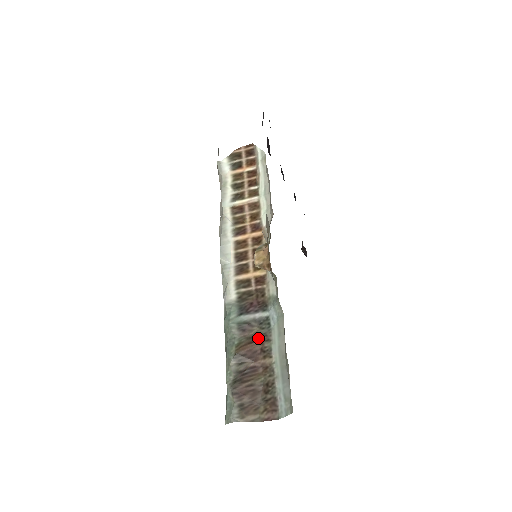
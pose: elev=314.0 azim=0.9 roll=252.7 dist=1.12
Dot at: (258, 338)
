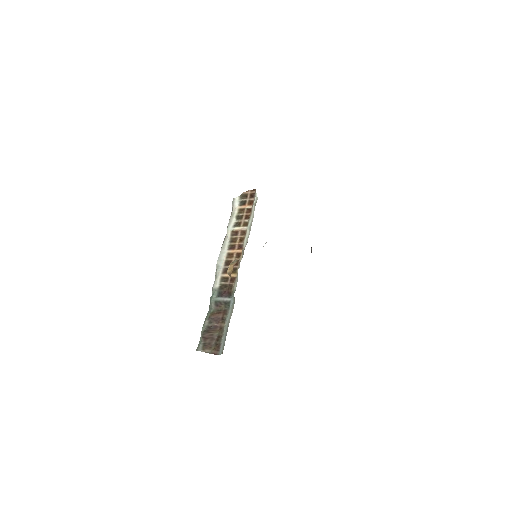
Dot at: (222, 311)
